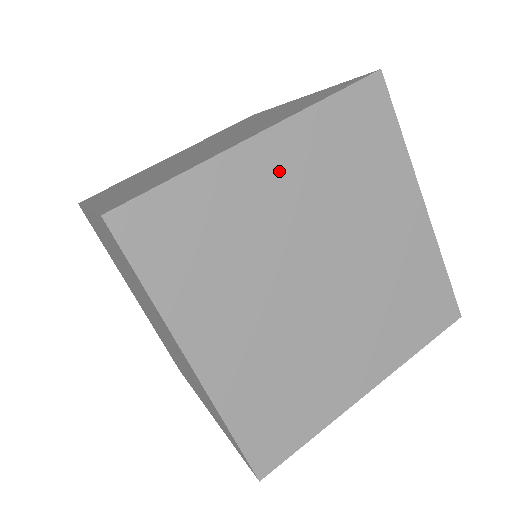
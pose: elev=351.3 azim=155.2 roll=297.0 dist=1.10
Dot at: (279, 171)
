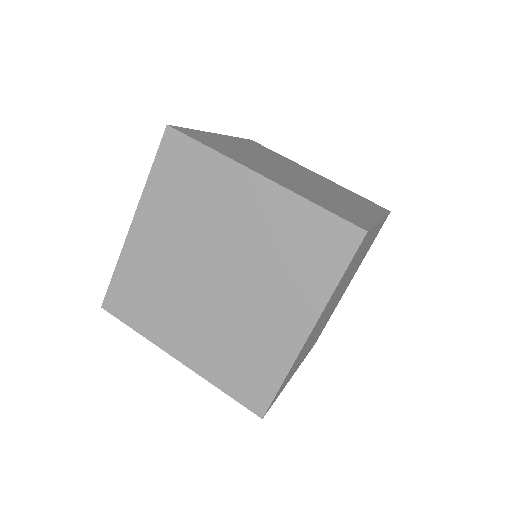
Dot at: (252, 204)
